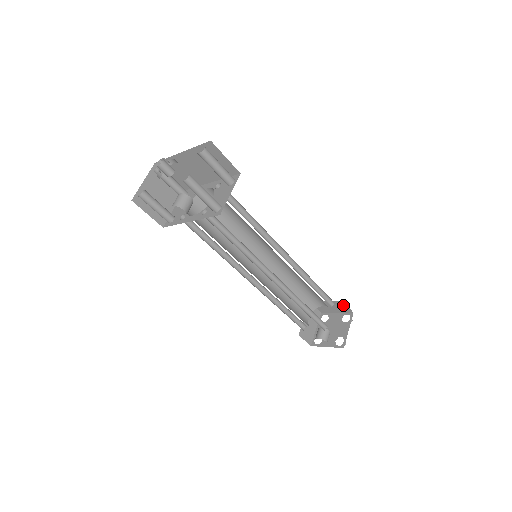
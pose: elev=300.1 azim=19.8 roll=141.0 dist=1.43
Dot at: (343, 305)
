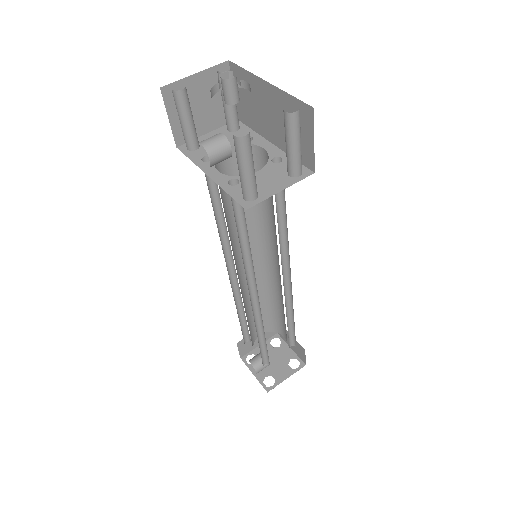
Dot at: (302, 352)
